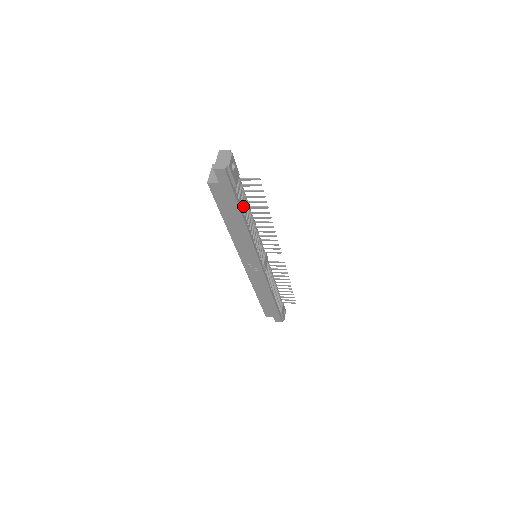
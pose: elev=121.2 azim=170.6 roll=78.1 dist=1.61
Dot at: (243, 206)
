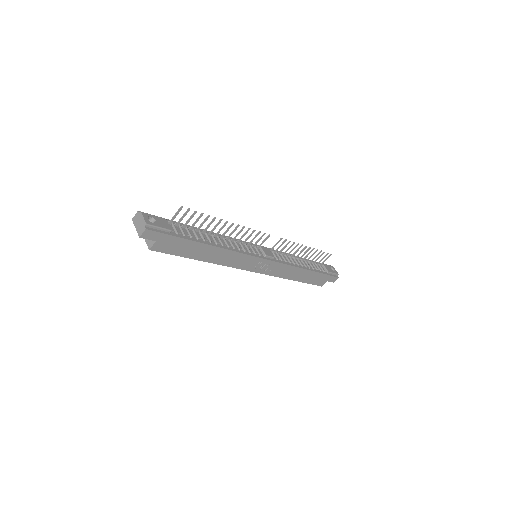
Dot at: (196, 236)
